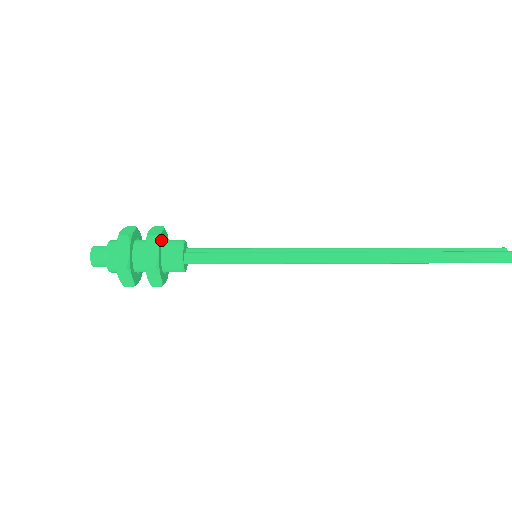
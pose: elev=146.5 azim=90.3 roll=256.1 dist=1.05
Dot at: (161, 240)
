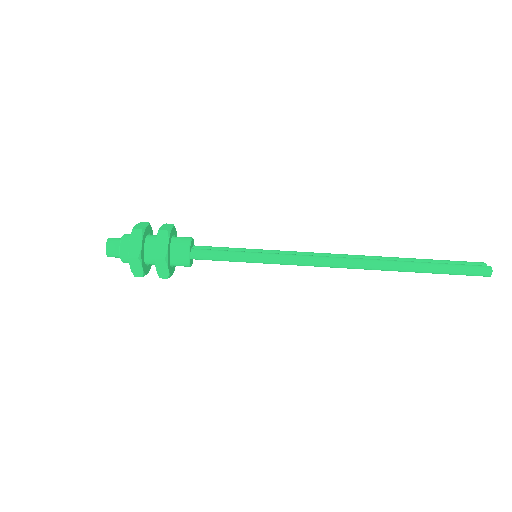
Dot at: (171, 236)
